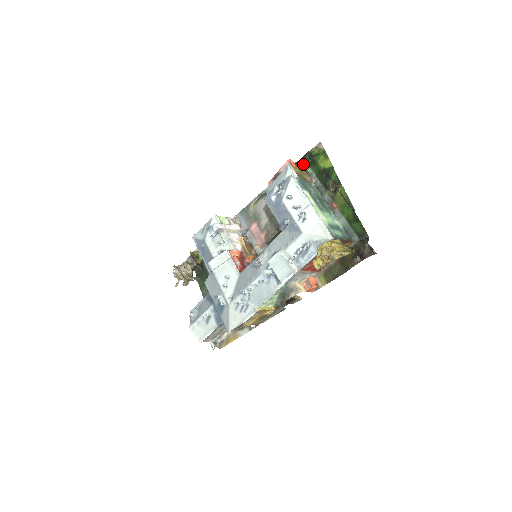
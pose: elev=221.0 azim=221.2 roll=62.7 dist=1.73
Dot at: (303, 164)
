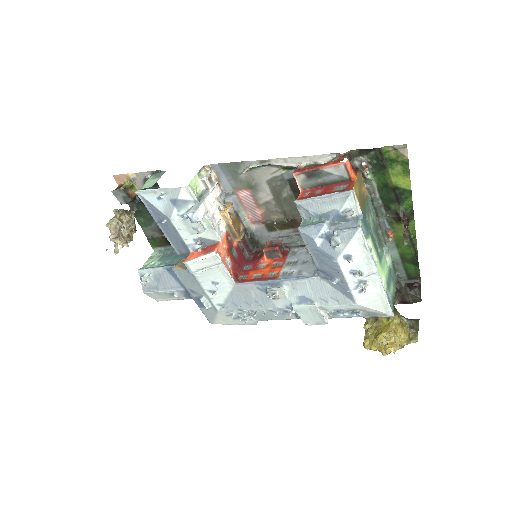
Dot at: (361, 160)
